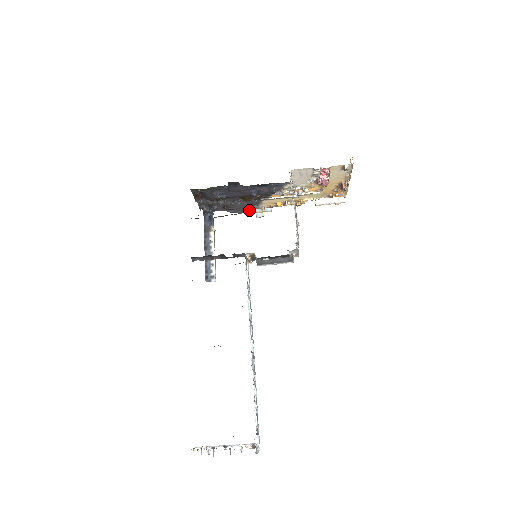
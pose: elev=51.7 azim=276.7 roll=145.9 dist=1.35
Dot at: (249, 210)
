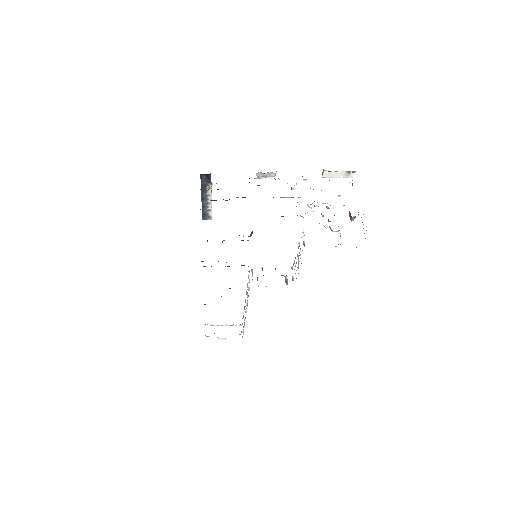
Dot at: occluded
